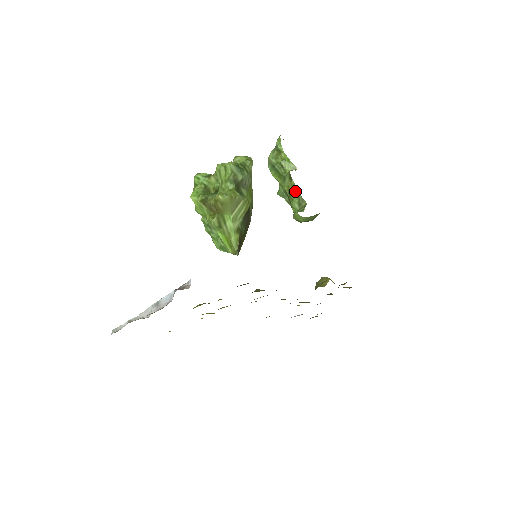
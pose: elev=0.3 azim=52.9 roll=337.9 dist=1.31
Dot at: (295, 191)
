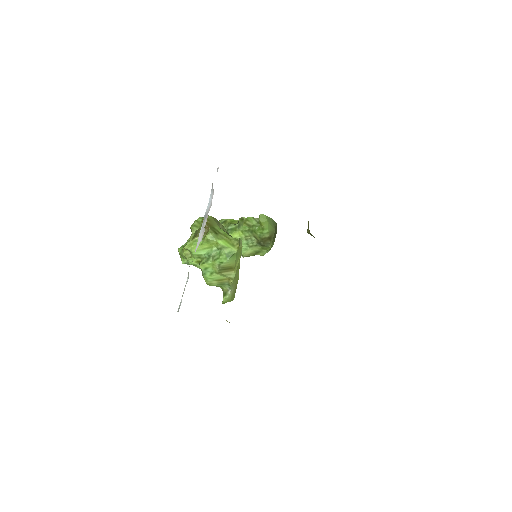
Dot at: (250, 220)
